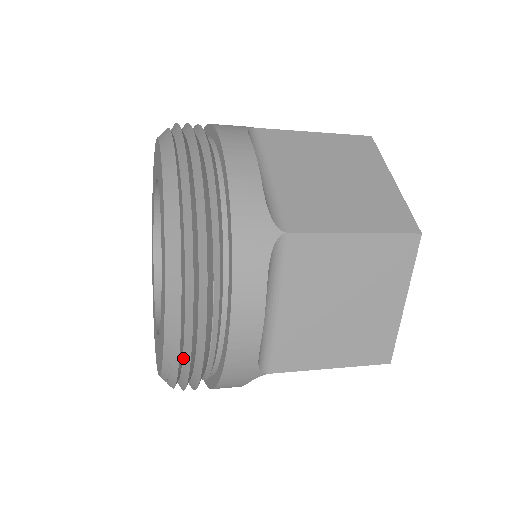
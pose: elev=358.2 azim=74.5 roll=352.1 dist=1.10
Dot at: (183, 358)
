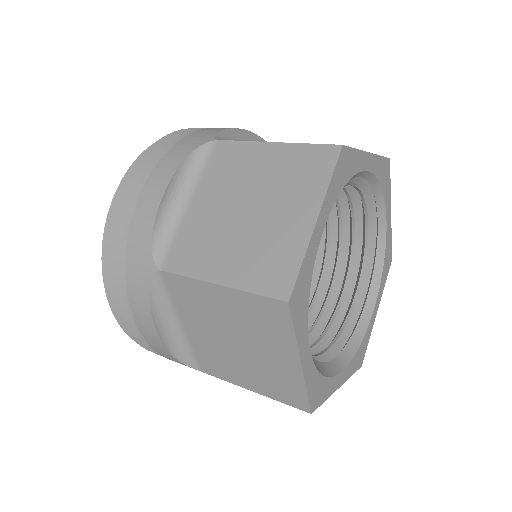
Dot at: (111, 233)
